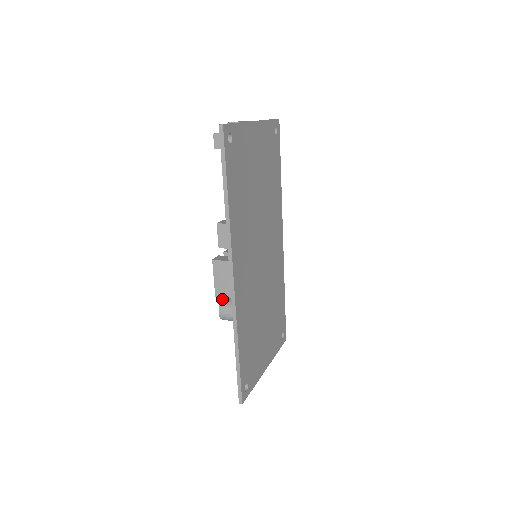
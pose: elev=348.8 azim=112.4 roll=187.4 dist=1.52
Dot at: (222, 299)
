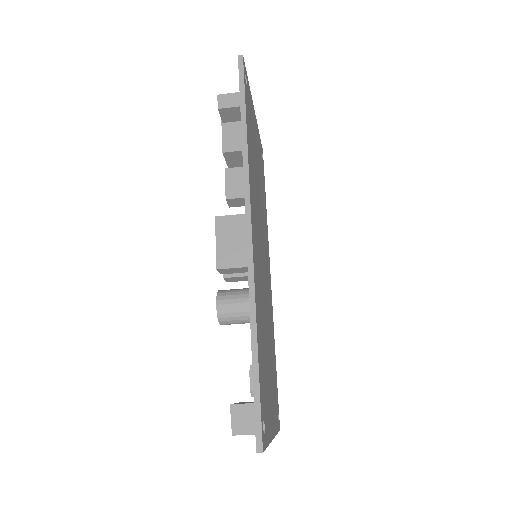
Dot at: (219, 290)
